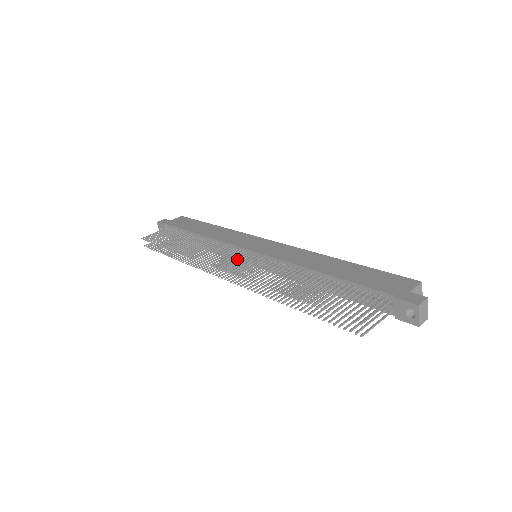
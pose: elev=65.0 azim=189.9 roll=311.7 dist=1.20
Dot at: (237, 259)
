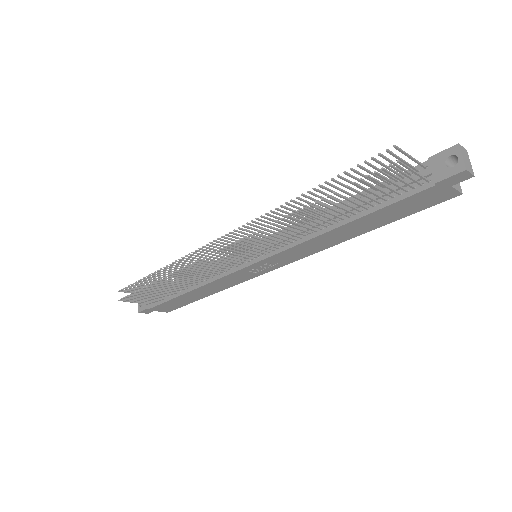
Dot at: occluded
